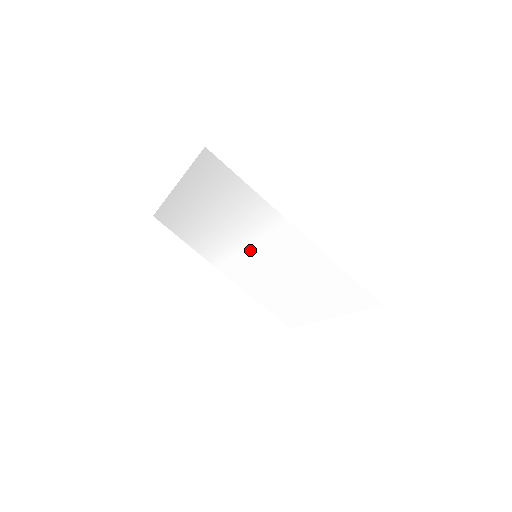
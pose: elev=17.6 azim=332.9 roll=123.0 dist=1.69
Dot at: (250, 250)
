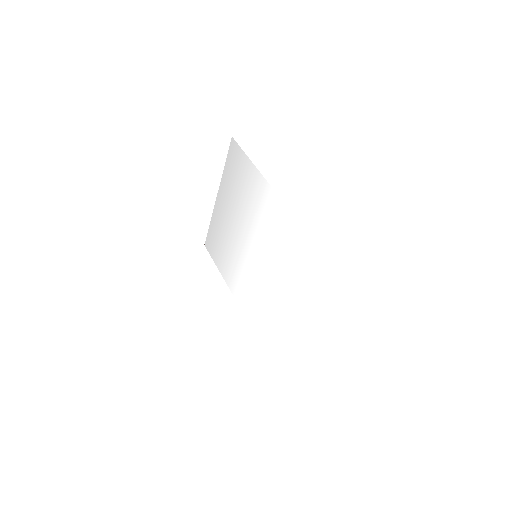
Dot at: (253, 250)
